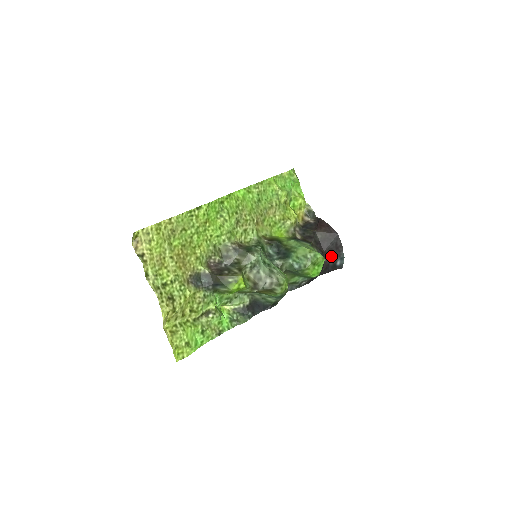
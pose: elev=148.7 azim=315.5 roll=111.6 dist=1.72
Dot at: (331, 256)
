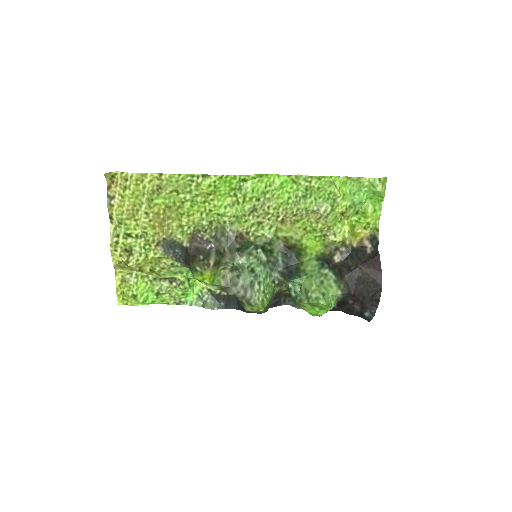
Dot at: (360, 303)
